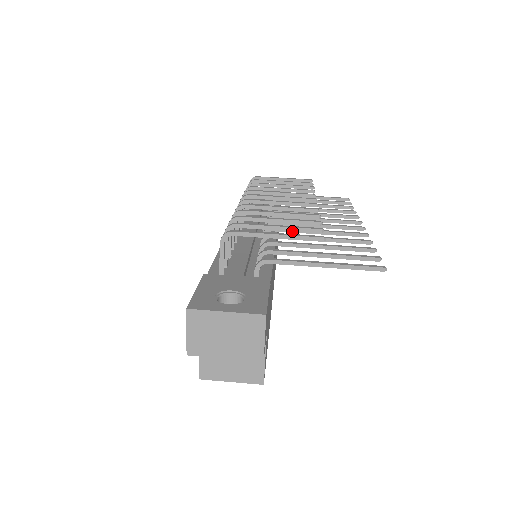
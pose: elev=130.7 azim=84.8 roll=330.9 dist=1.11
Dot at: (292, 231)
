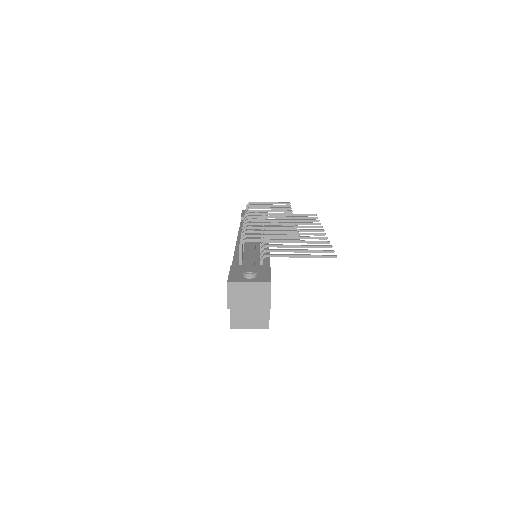
Dot at: (280, 238)
